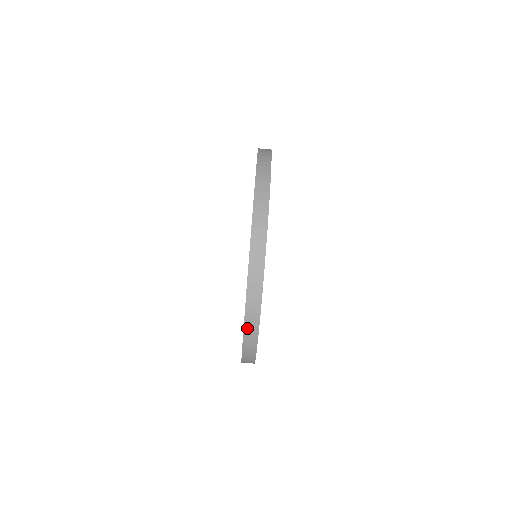
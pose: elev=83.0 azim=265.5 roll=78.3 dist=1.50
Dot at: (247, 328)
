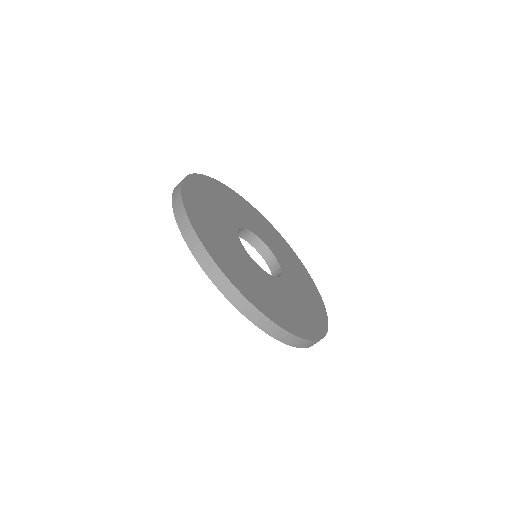
Dot at: (296, 345)
